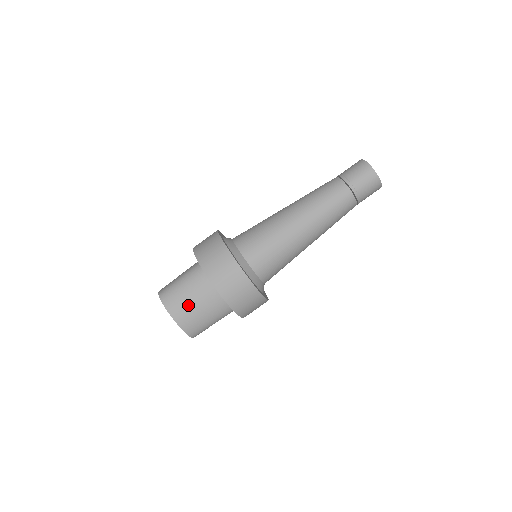
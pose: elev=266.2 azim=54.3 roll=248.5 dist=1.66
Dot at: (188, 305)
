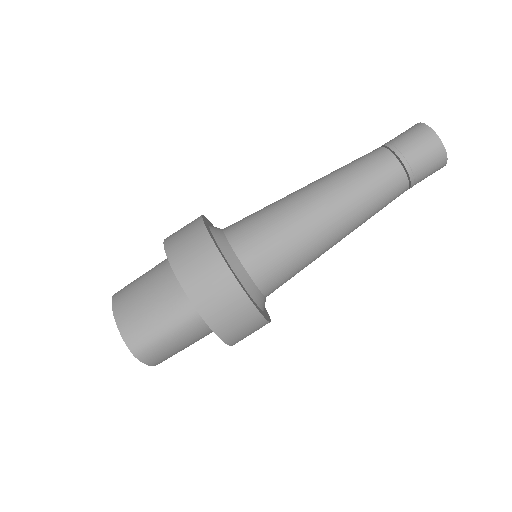
Dot at: (137, 293)
